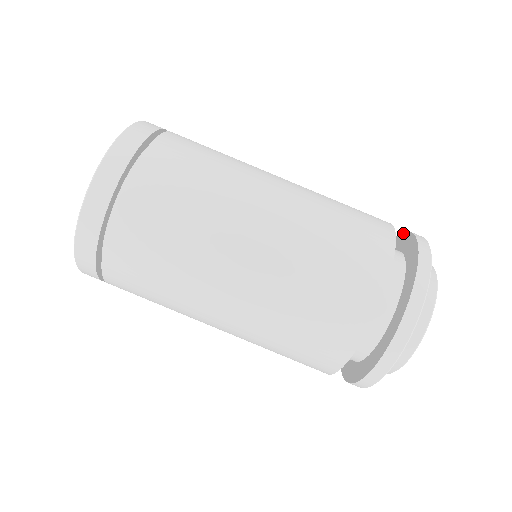
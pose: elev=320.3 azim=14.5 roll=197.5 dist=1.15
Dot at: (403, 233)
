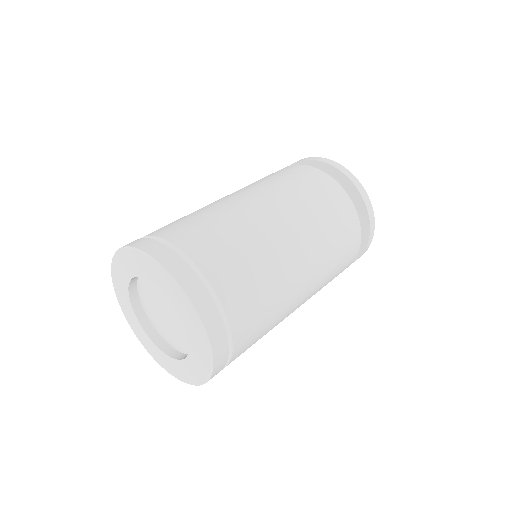
Dot at: (301, 162)
